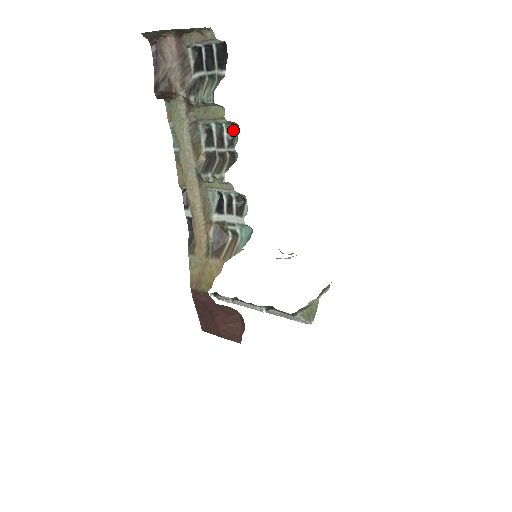
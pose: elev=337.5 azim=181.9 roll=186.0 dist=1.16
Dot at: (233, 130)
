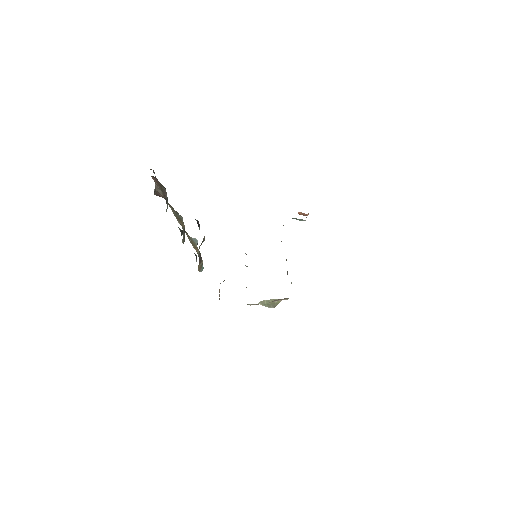
Dot at: (182, 230)
